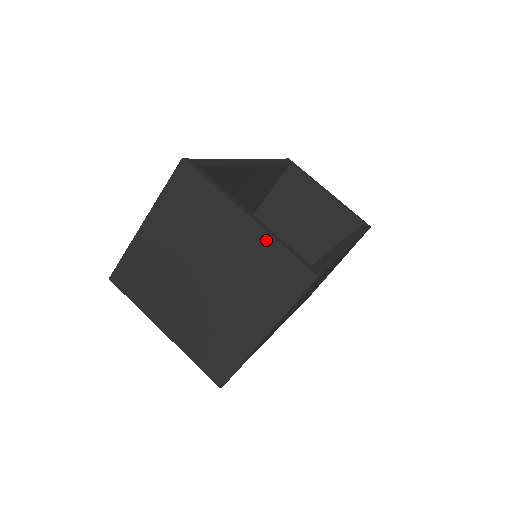
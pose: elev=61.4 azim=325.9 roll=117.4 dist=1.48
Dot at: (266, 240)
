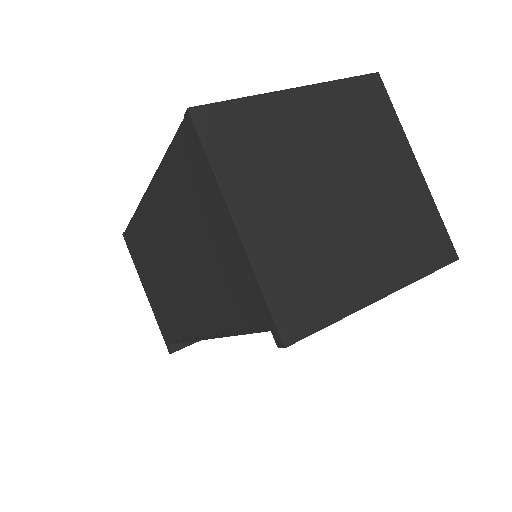
Dot at: (327, 90)
